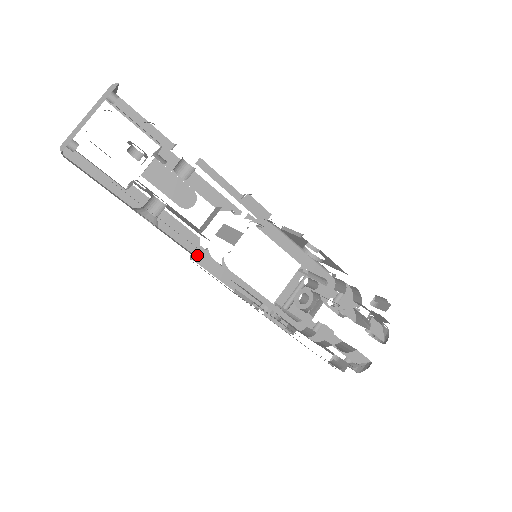
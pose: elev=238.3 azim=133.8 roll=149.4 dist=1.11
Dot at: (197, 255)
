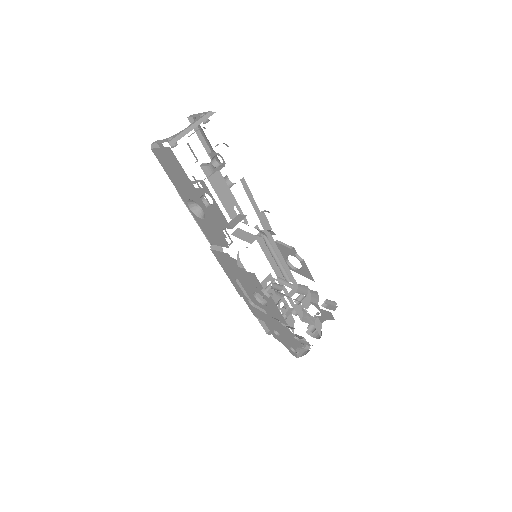
Dot at: (214, 246)
